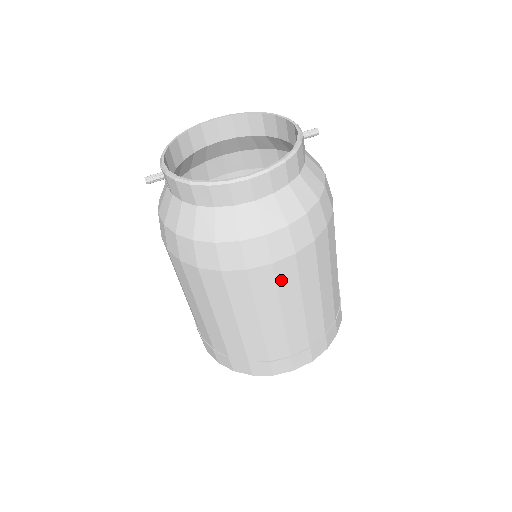
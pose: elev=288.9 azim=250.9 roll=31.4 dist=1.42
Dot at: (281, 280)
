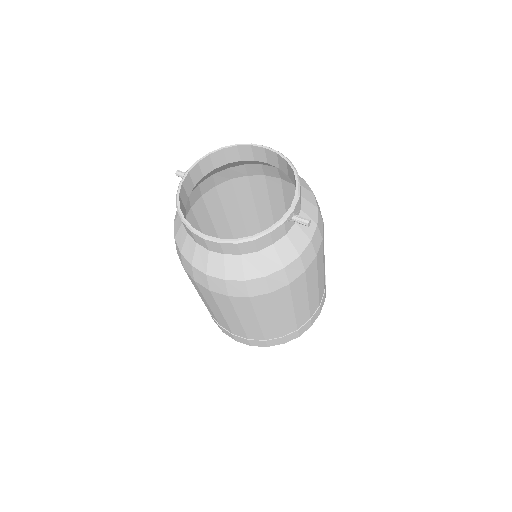
Dot at: (219, 300)
